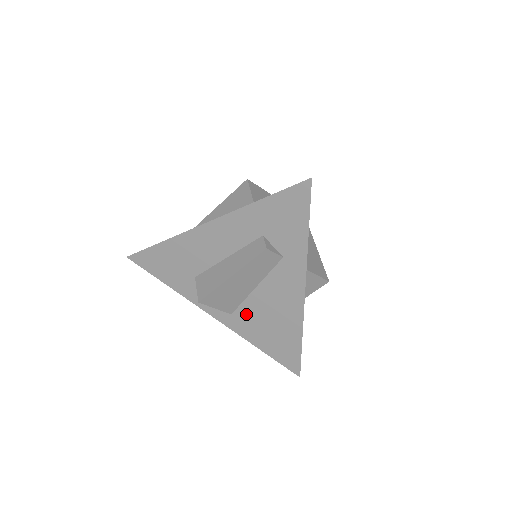
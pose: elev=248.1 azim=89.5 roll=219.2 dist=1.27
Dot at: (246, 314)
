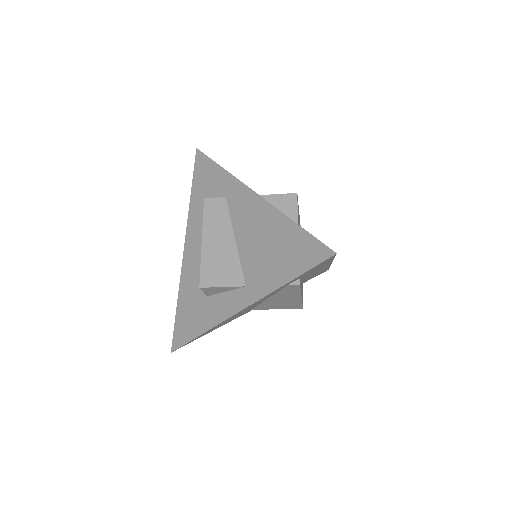
Dot at: (251, 269)
